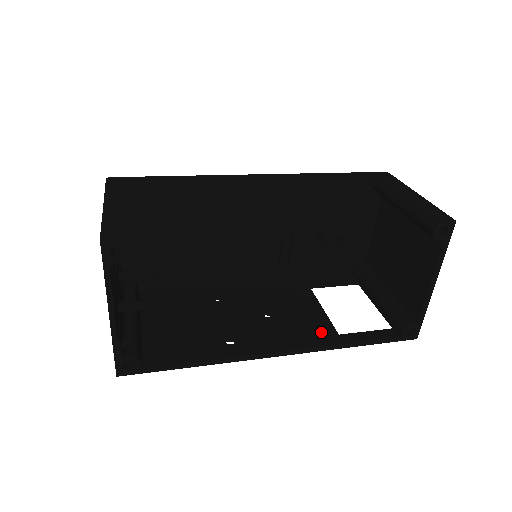
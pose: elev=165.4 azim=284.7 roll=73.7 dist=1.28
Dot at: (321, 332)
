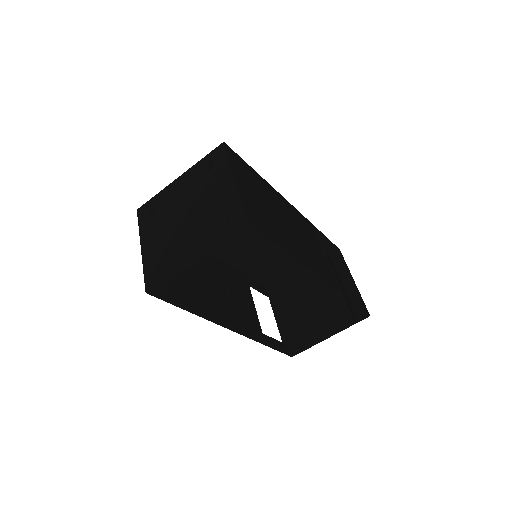
Dot at: (255, 326)
